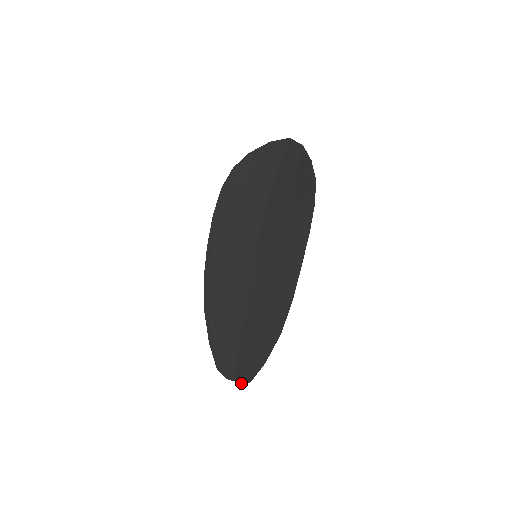
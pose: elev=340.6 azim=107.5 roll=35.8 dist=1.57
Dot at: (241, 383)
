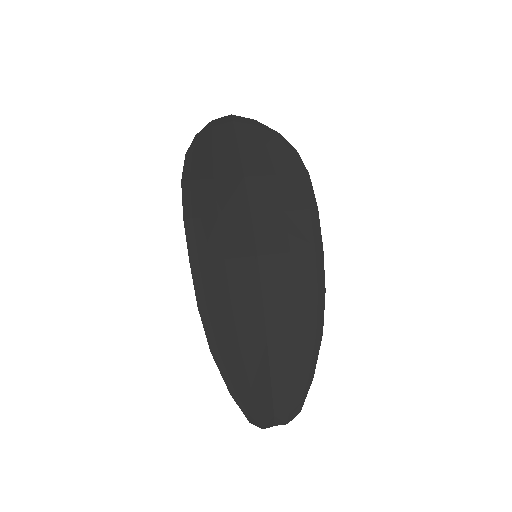
Dot at: (286, 422)
